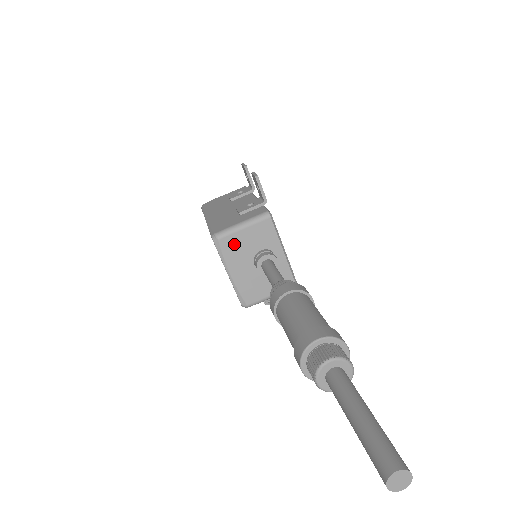
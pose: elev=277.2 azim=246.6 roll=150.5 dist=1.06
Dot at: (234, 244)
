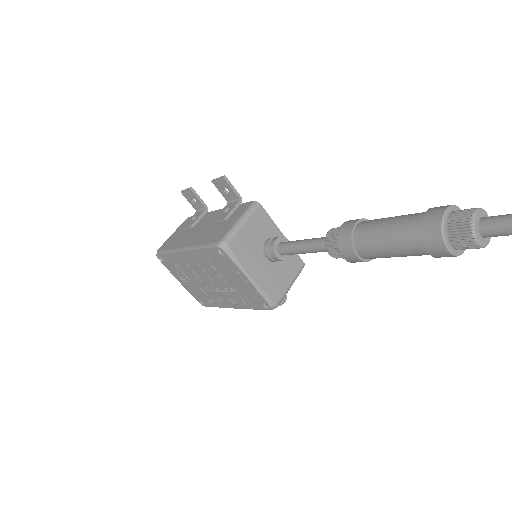
Dot at: (242, 244)
